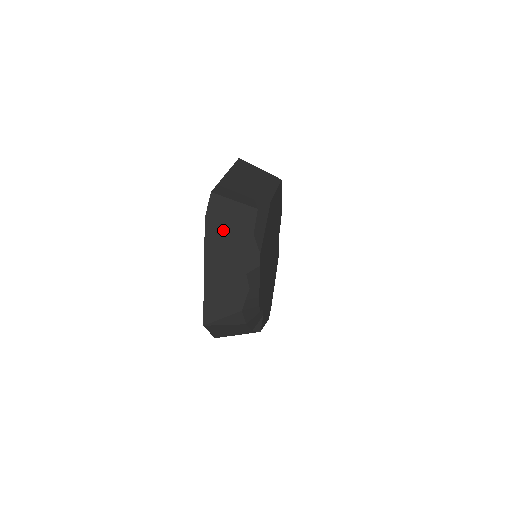
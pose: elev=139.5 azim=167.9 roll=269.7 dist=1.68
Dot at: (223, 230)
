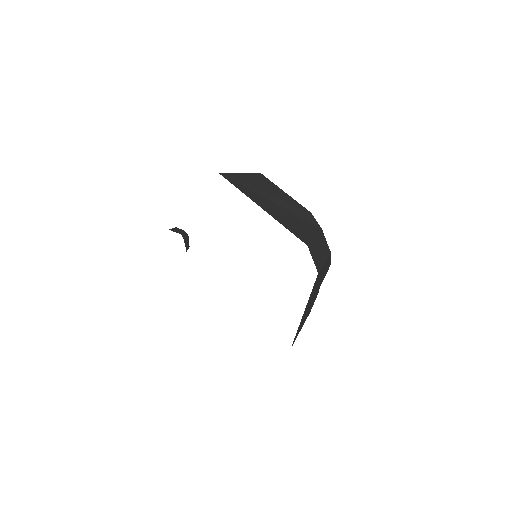
Dot at: (322, 270)
